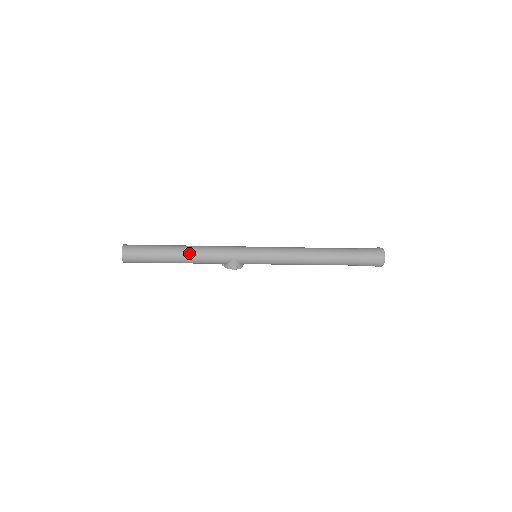
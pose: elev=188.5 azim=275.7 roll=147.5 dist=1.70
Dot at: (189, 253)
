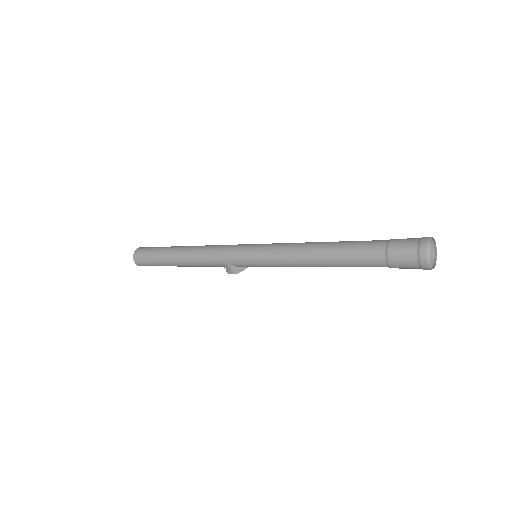
Dot at: (184, 257)
